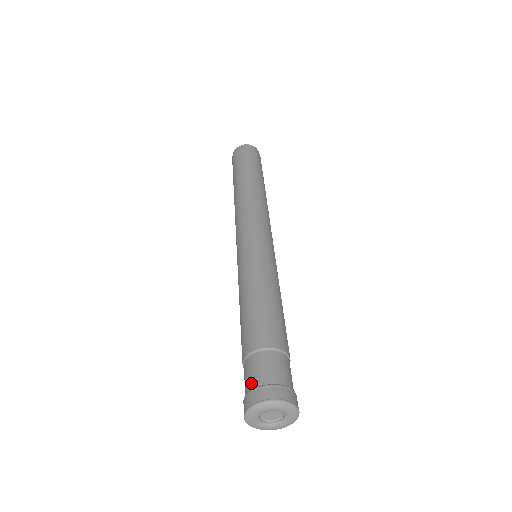
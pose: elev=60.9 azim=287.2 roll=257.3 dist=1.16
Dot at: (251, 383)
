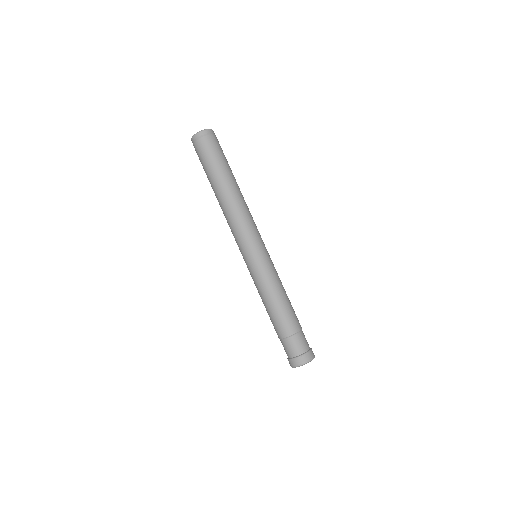
Dot at: (290, 354)
